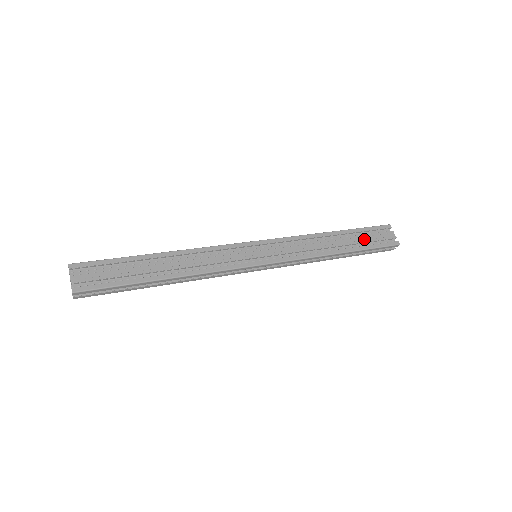
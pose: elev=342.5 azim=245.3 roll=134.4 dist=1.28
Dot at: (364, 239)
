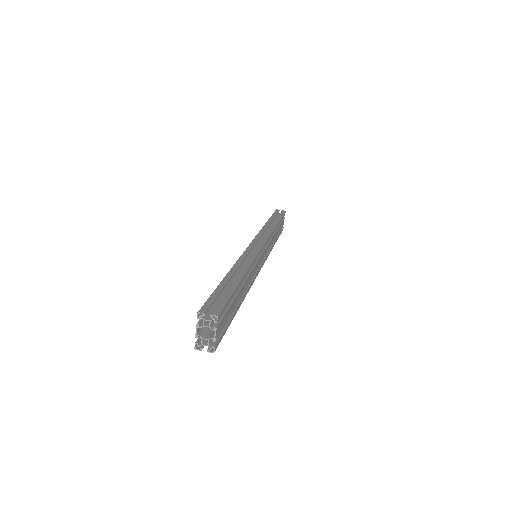
Dot at: (280, 228)
